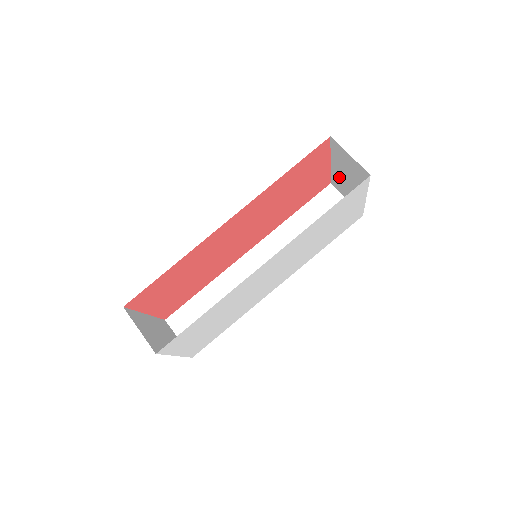
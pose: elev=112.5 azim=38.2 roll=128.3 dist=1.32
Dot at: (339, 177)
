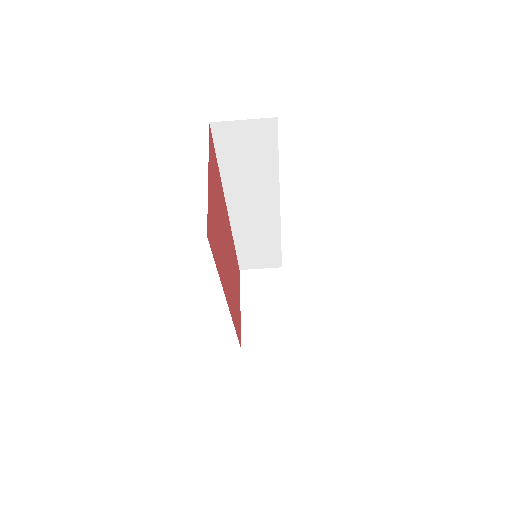
Dot at: occluded
